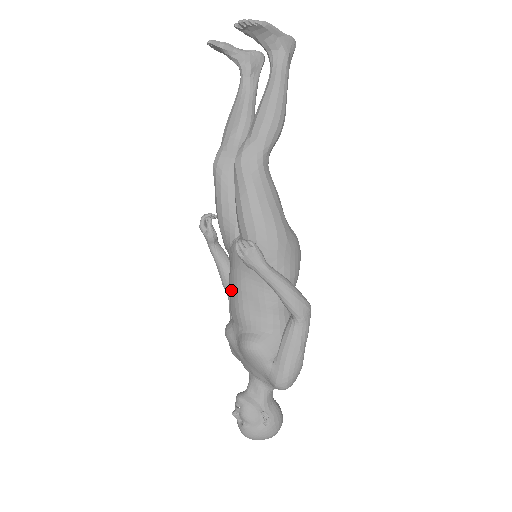
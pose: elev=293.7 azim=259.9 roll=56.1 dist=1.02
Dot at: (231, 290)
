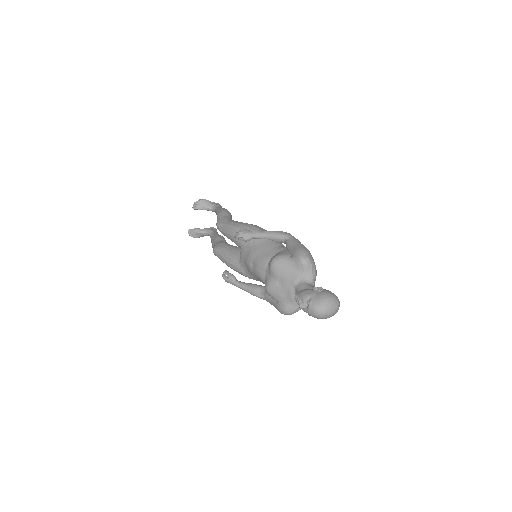
Dot at: (252, 267)
